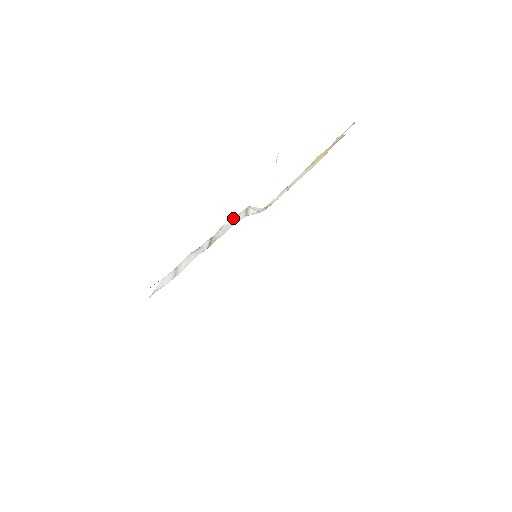
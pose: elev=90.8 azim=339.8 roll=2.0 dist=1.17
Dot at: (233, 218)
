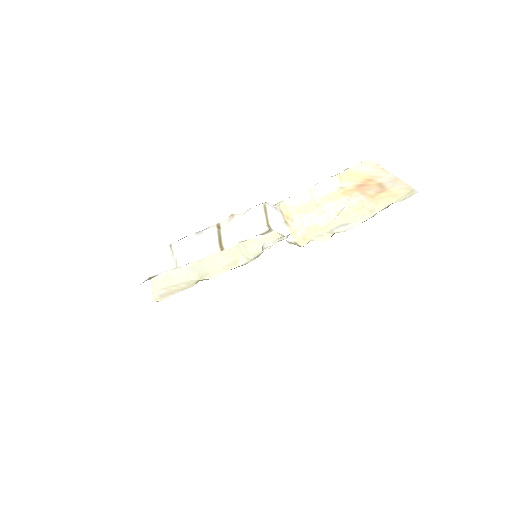
Dot at: (247, 211)
